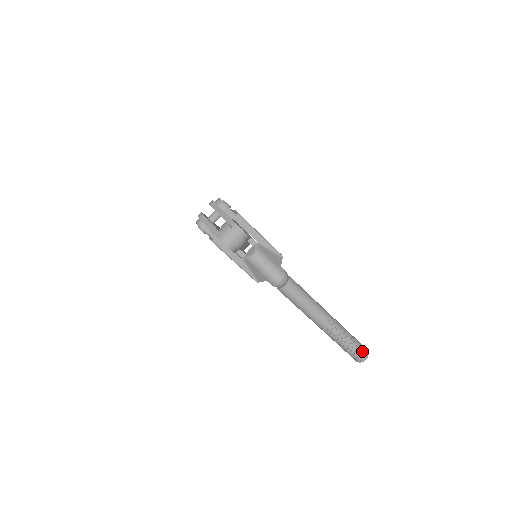
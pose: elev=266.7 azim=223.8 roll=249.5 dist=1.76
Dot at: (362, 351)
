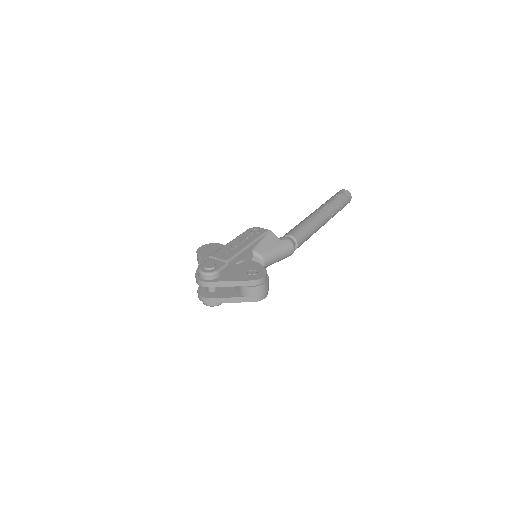
Dot at: (347, 198)
